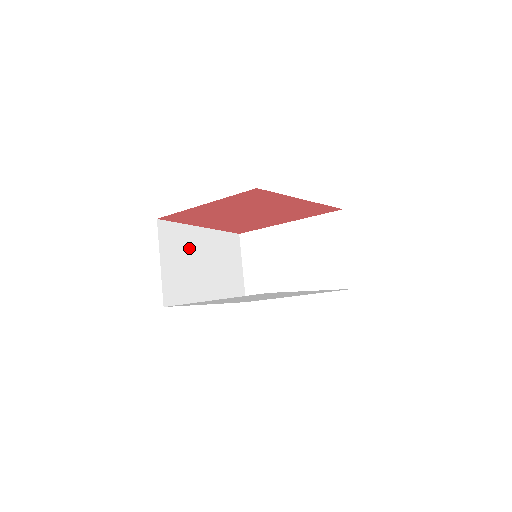
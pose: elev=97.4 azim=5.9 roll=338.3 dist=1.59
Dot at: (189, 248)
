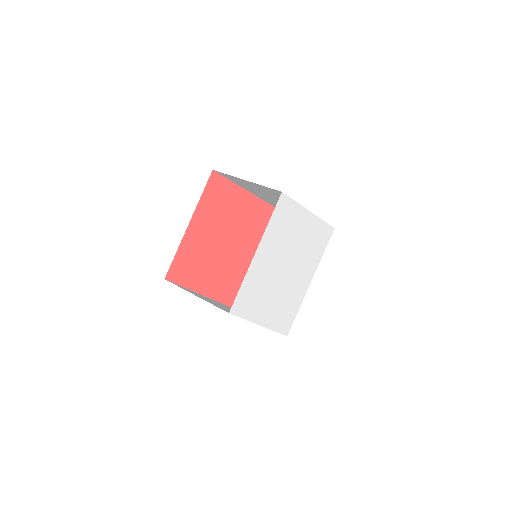
Dot at: occluded
